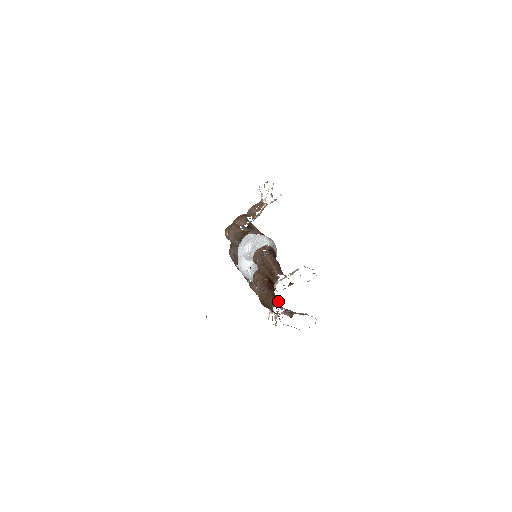
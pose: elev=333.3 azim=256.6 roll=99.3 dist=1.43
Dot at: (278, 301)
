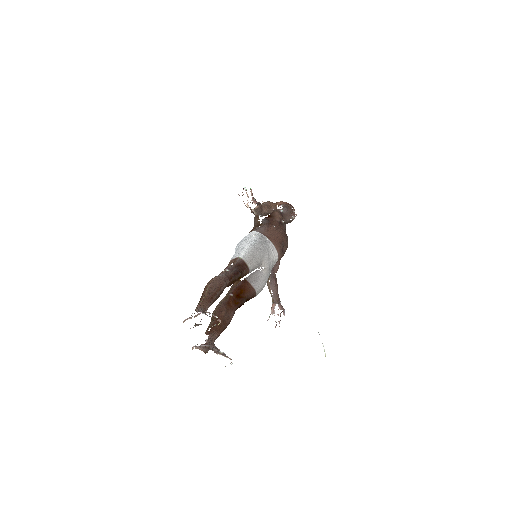
Dot at: (217, 327)
